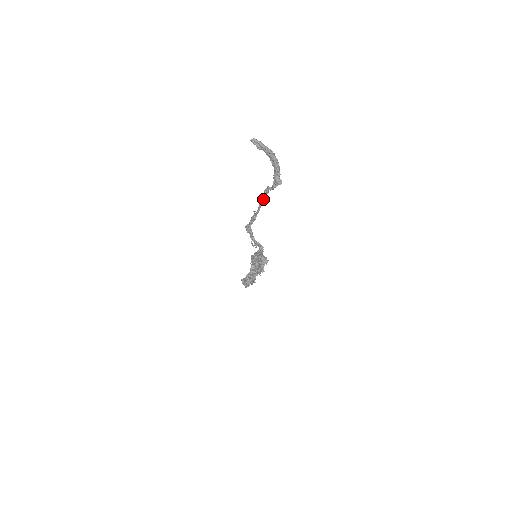
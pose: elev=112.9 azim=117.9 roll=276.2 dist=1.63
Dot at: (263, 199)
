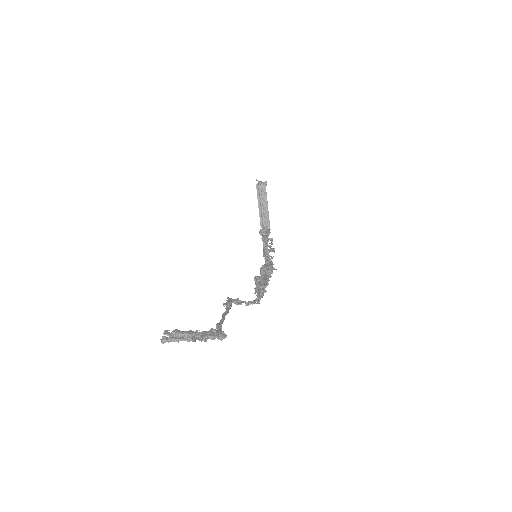
Dot at: (222, 321)
